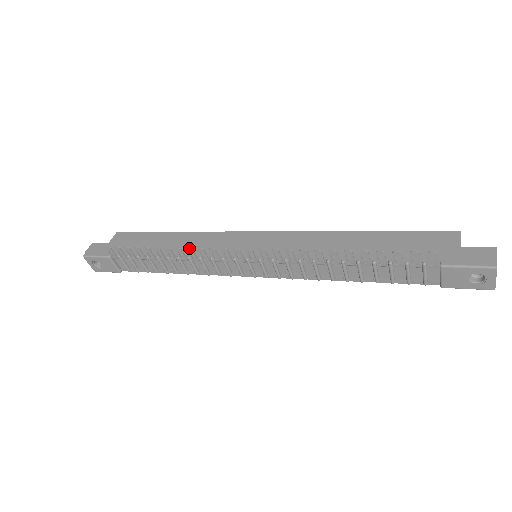
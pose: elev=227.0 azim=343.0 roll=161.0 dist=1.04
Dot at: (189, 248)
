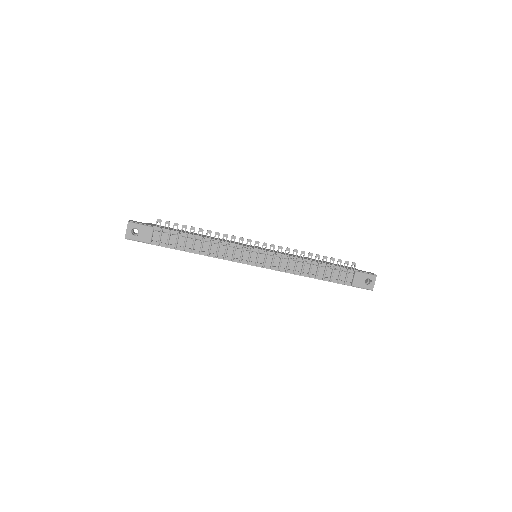
Dot at: (227, 234)
